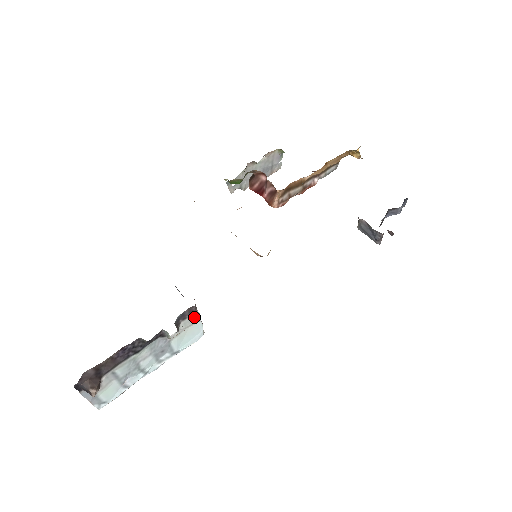
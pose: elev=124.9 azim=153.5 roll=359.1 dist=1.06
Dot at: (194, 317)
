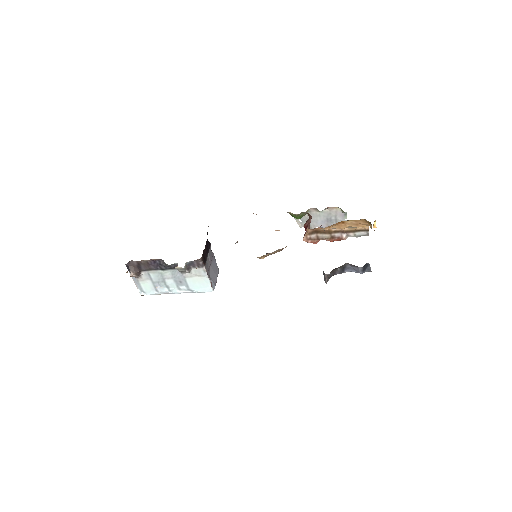
Dot at: (202, 271)
